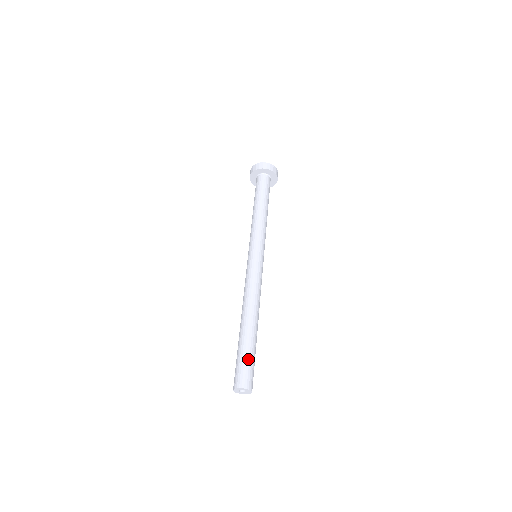
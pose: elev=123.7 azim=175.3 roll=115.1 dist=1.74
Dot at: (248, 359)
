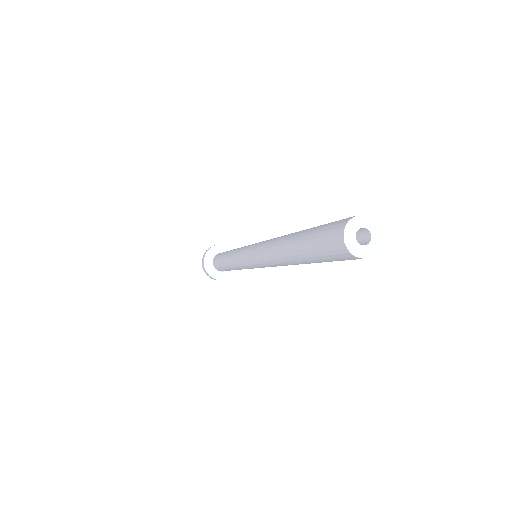
Dot at: occluded
